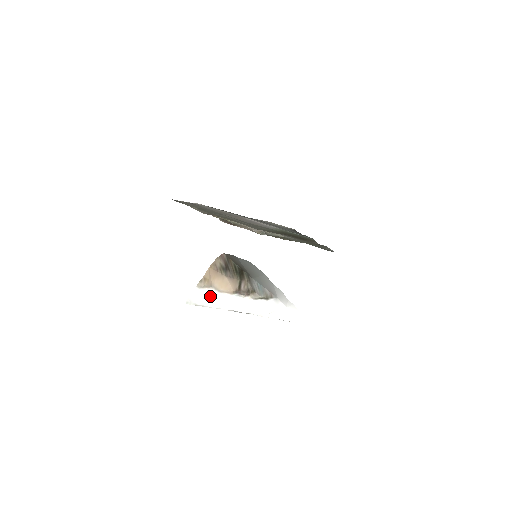
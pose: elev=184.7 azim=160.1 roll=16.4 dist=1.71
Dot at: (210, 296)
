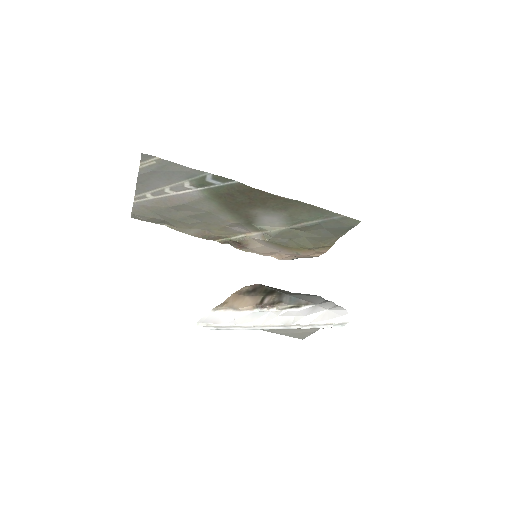
Dot at: (226, 316)
